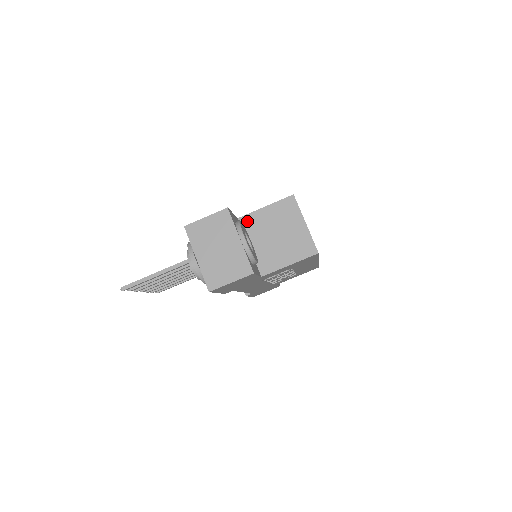
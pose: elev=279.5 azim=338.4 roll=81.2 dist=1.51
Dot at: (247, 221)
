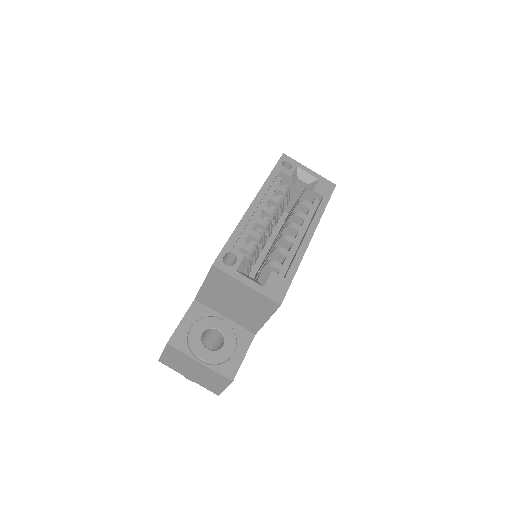
Dot at: (203, 299)
